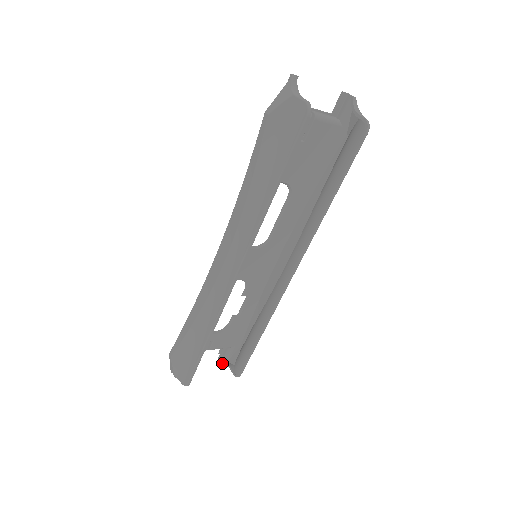
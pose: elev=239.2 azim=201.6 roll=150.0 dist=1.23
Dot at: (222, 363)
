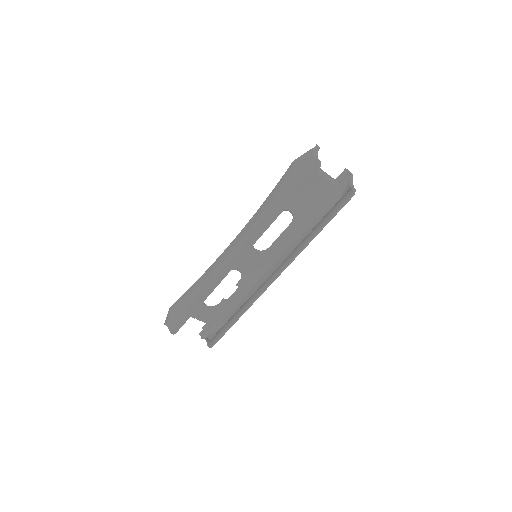
Dot at: (202, 337)
